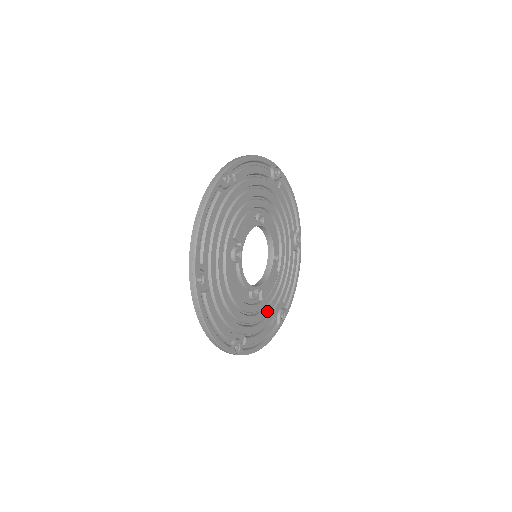
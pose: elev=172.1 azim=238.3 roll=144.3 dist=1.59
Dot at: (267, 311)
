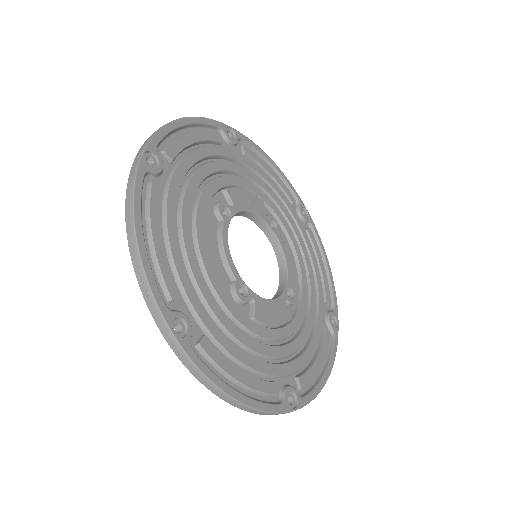
Dot at: (260, 348)
